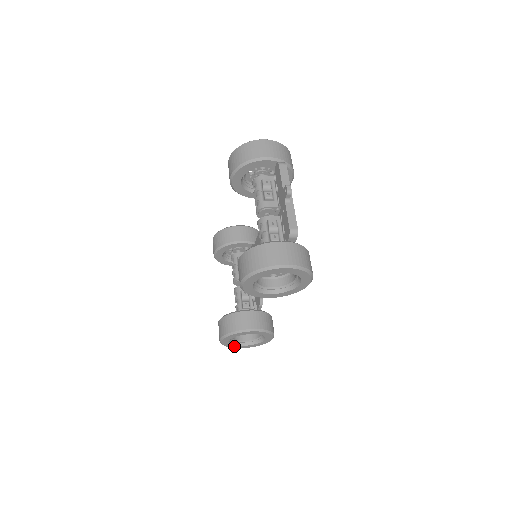
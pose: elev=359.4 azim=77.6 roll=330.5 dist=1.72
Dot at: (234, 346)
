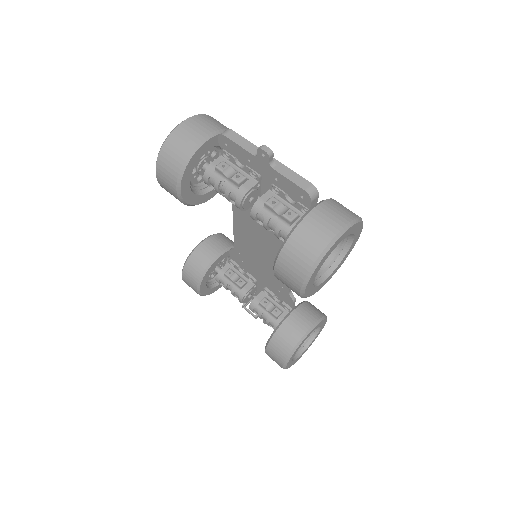
Dot at: (296, 360)
